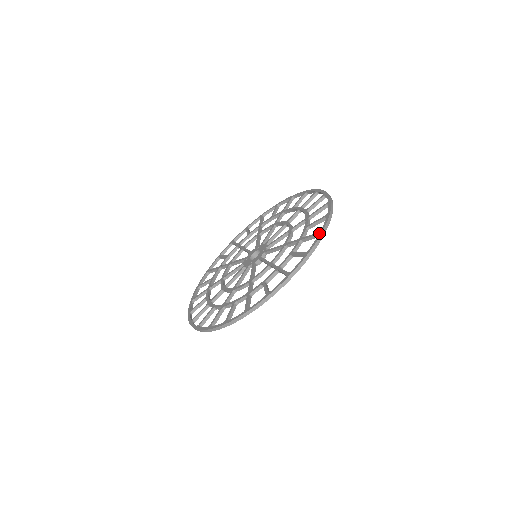
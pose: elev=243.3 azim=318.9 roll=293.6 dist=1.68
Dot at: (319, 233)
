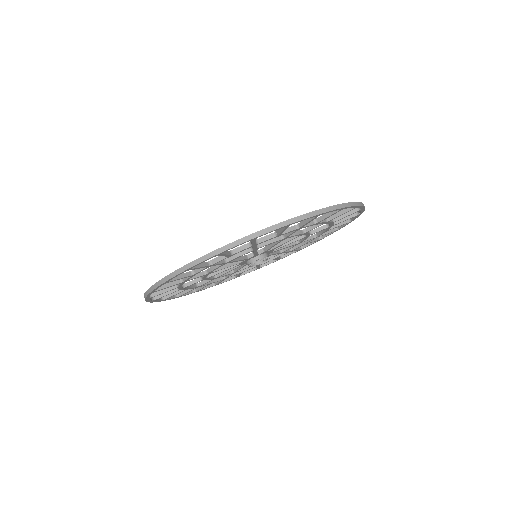
Dot at: (249, 235)
